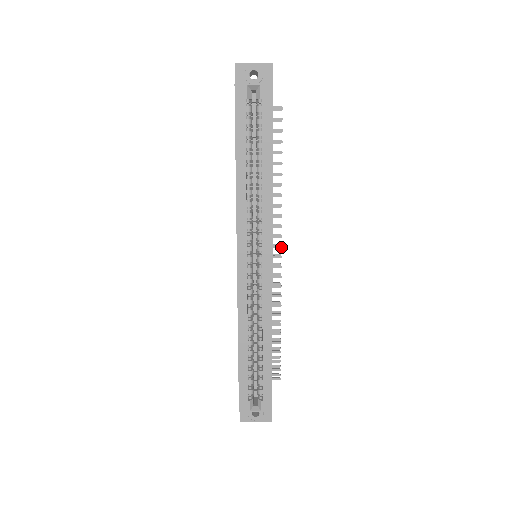
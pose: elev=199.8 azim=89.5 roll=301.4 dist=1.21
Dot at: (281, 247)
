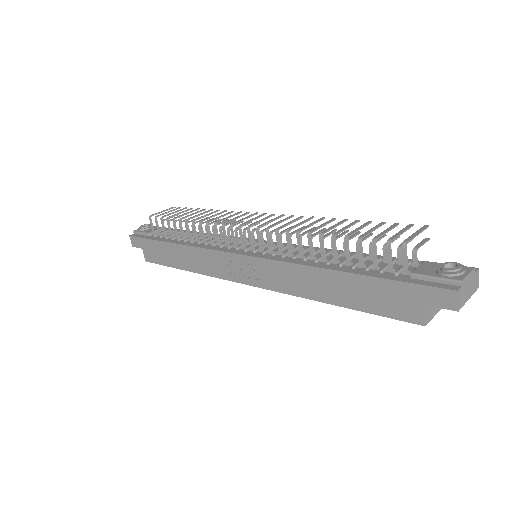
Dot at: occluded
